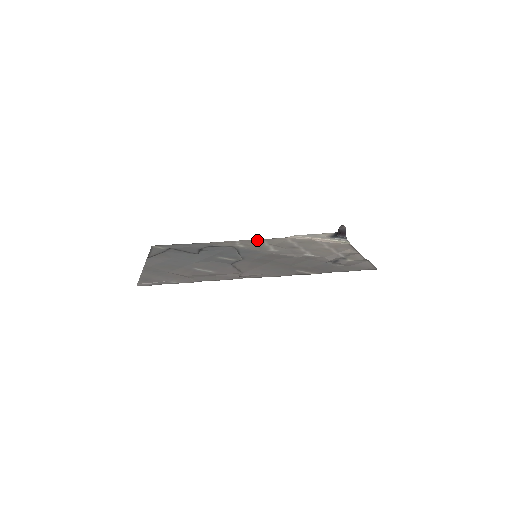
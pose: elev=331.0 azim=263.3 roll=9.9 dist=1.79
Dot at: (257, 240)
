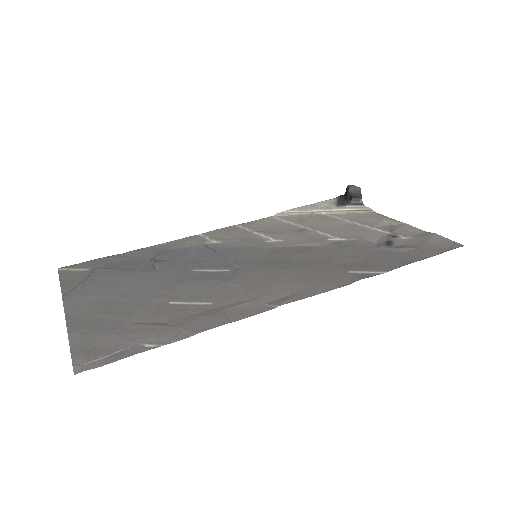
Dot at: (233, 227)
